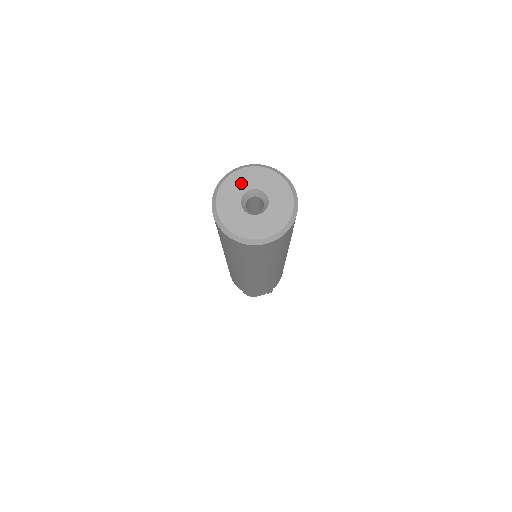
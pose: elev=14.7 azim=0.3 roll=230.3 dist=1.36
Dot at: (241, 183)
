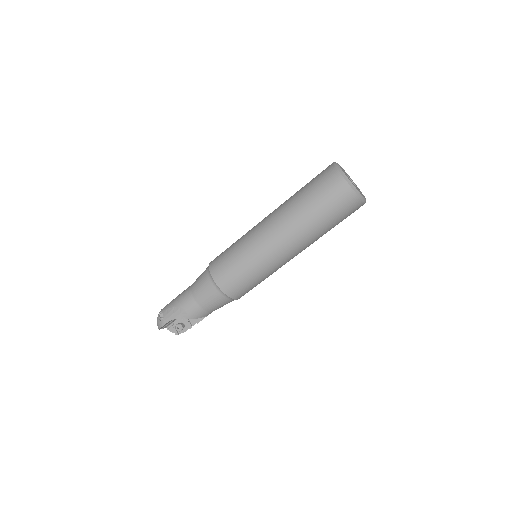
Dot at: occluded
